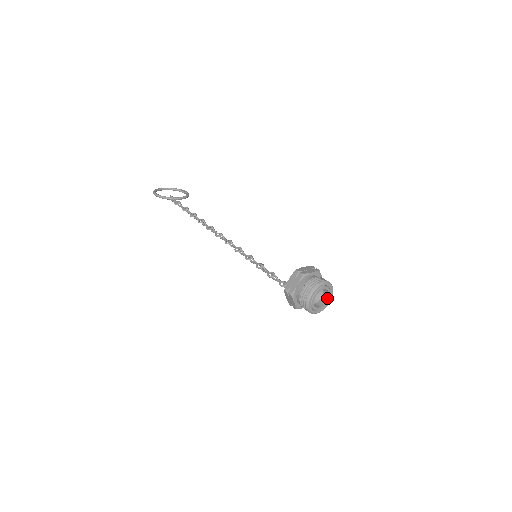
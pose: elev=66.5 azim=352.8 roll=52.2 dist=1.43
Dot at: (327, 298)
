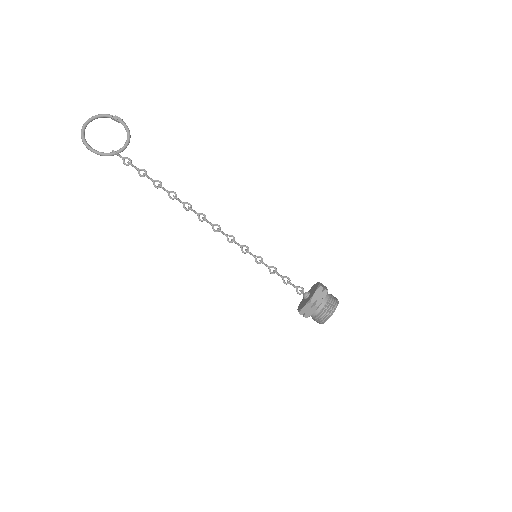
Dot at: occluded
